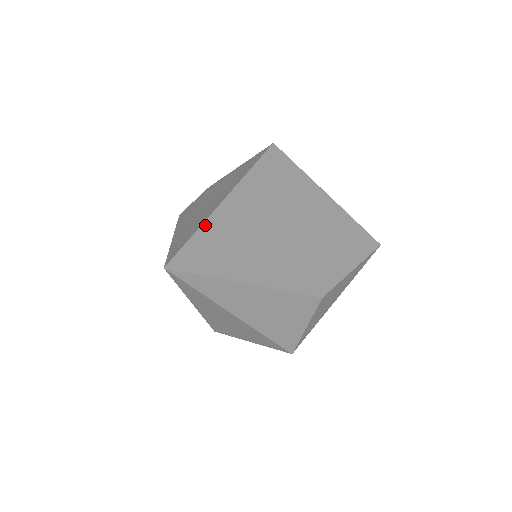
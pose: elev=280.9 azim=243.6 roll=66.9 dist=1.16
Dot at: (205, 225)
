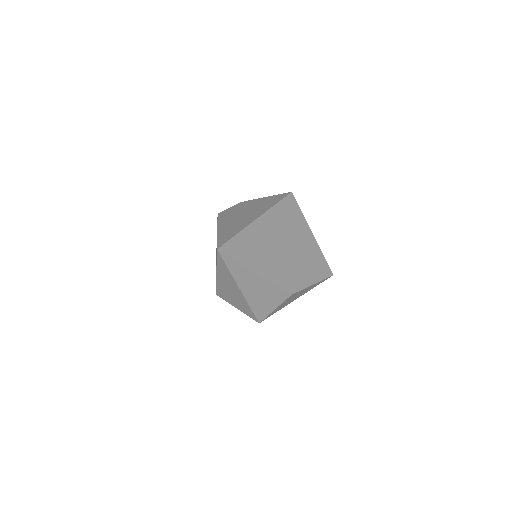
Dot at: (243, 231)
